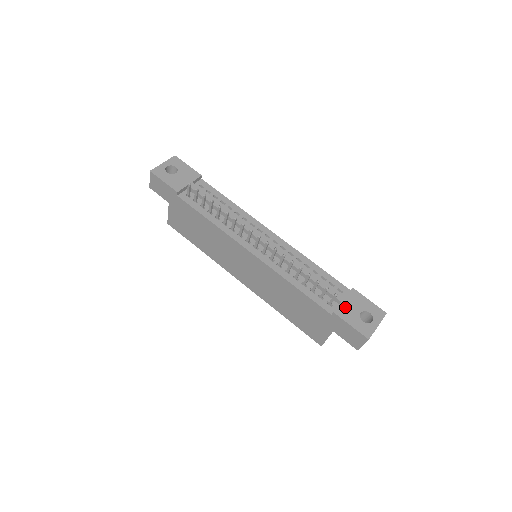
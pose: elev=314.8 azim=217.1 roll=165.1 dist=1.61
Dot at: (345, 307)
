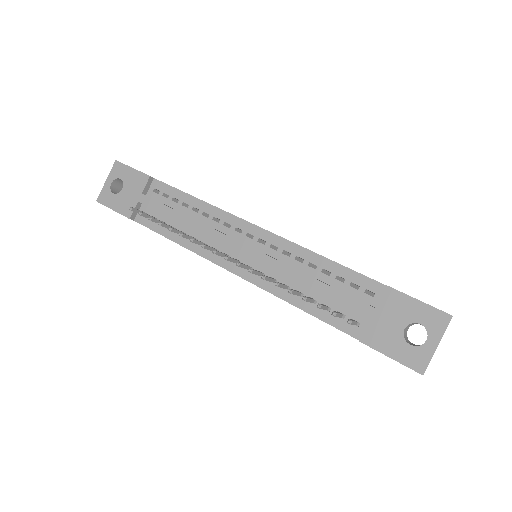
Dot at: (377, 326)
